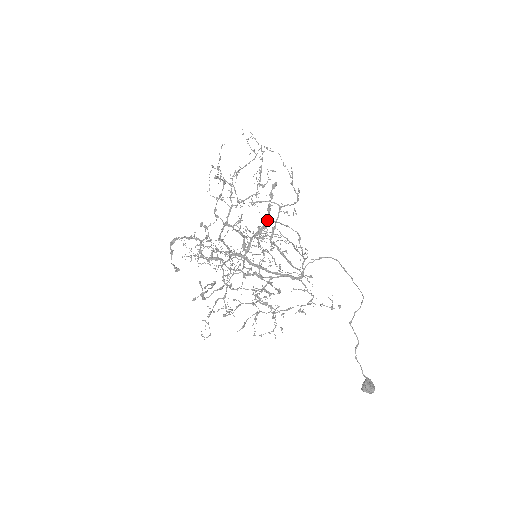
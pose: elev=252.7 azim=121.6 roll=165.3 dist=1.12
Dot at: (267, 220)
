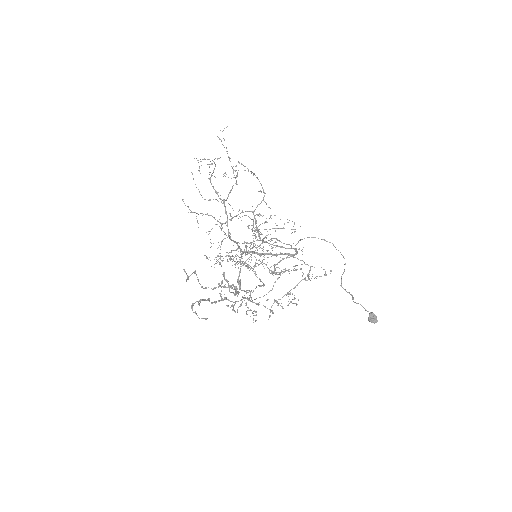
Dot at: (235, 290)
